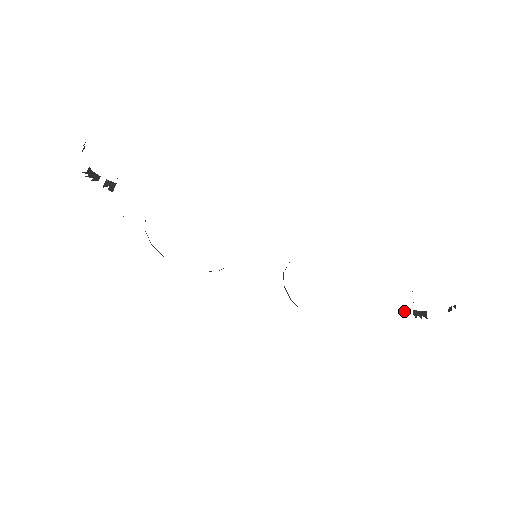
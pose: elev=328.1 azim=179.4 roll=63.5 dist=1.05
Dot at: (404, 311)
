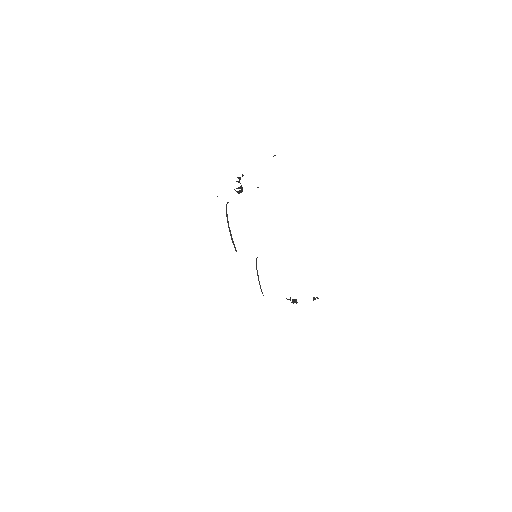
Dot at: (290, 299)
